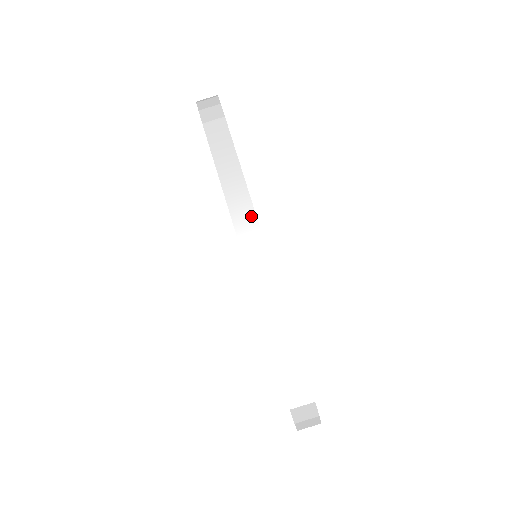
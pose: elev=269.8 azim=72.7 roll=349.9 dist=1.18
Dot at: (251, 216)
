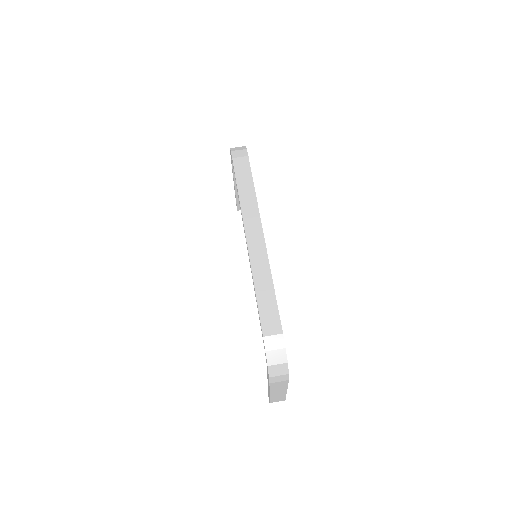
Dot at: (257, 217)
